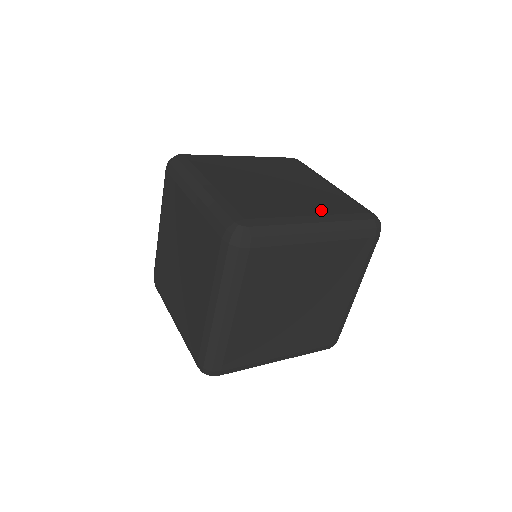
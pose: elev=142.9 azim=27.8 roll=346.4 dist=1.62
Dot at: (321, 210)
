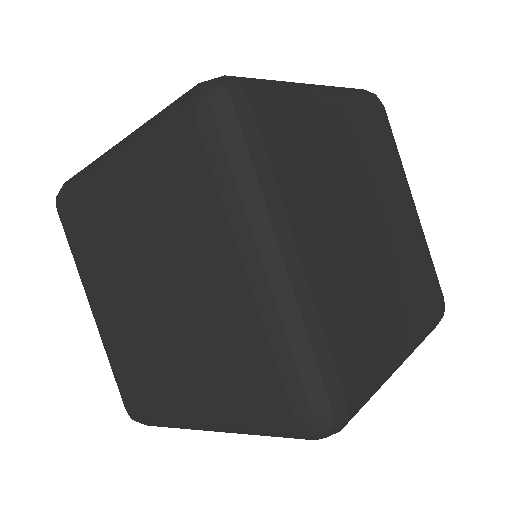
Dot at: (209, 399)
